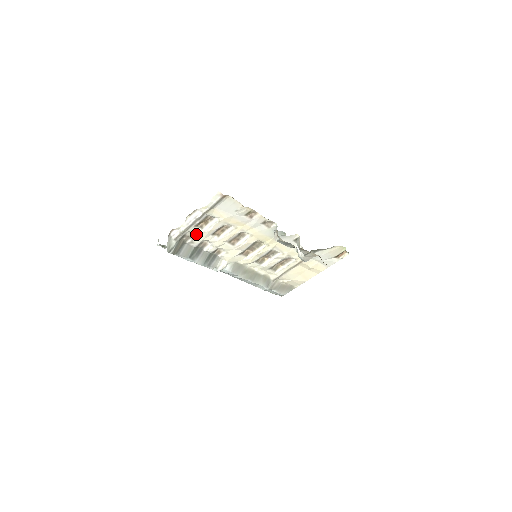
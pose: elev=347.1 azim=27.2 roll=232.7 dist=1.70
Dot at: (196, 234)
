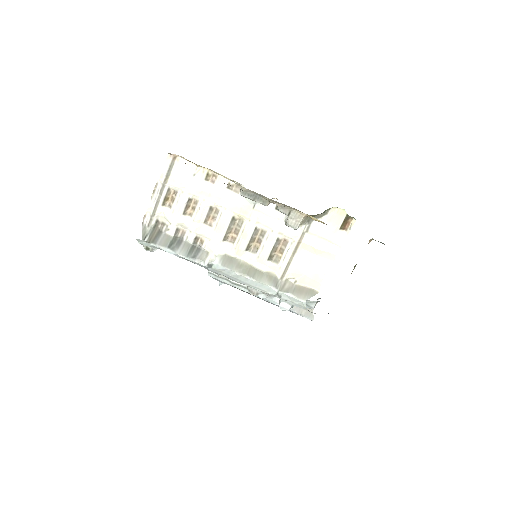
Dot at: (167, 216)
